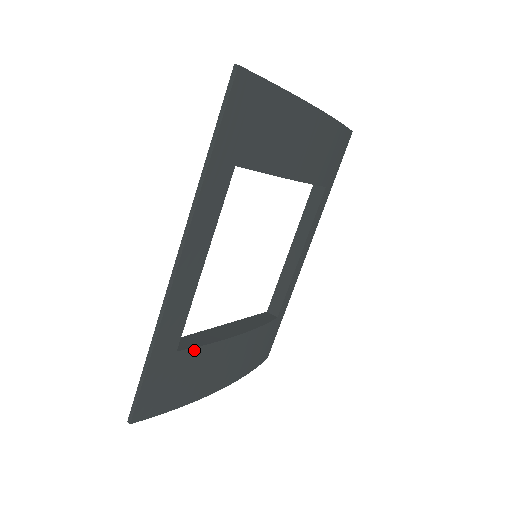
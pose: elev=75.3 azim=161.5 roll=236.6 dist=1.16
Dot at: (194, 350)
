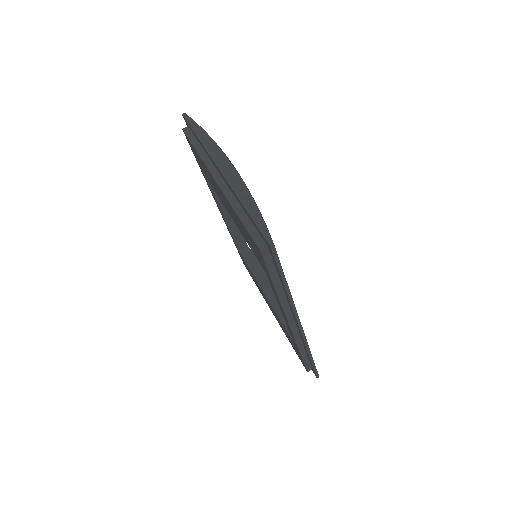
Dot at: occluded
